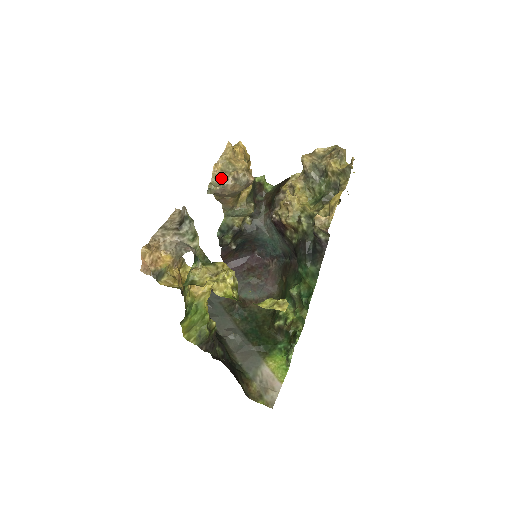
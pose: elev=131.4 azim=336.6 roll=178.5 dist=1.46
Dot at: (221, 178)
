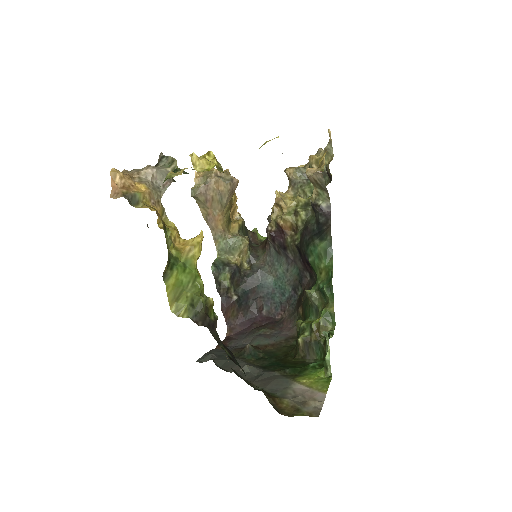
Dot at: (204, 181)
